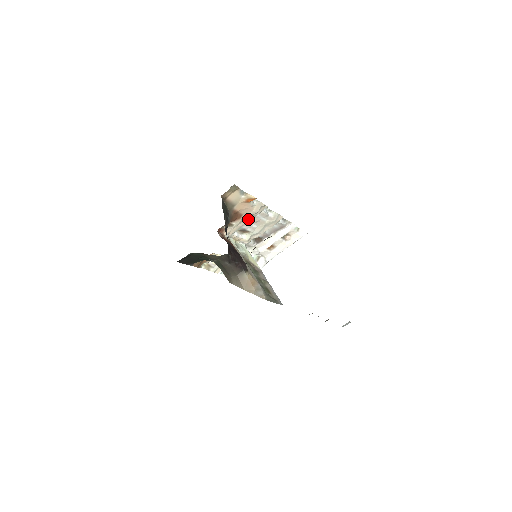
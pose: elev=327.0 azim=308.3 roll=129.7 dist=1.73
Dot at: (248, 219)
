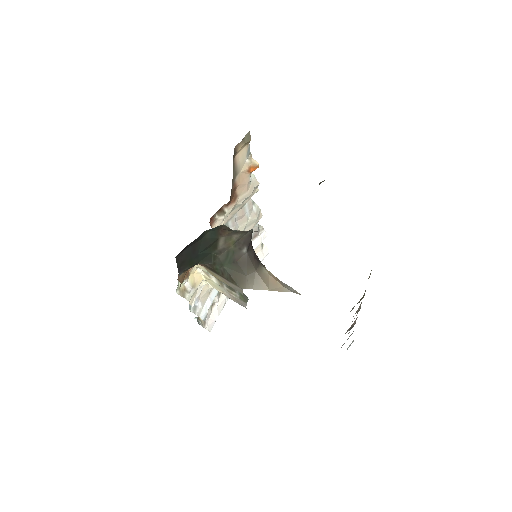
Dot at: (238, 208)
